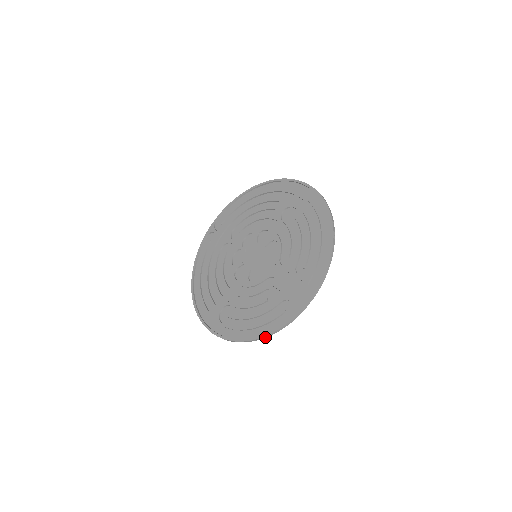
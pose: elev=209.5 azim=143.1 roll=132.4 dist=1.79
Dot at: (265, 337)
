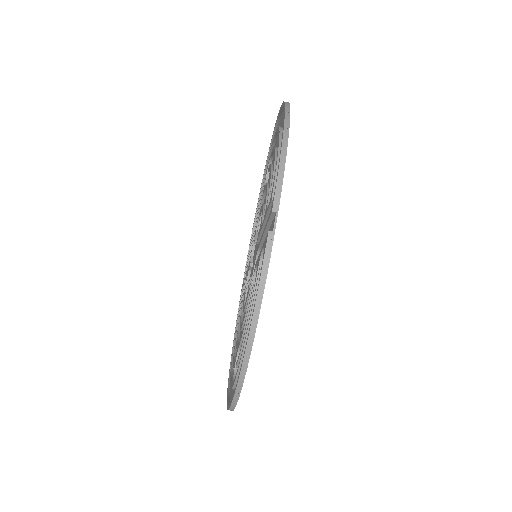
Dot at: (251, 341)
